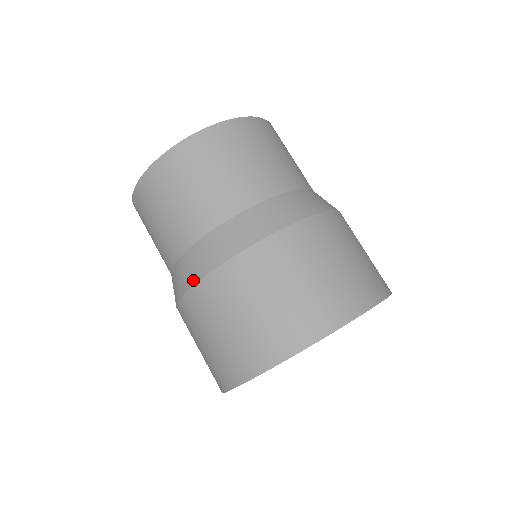
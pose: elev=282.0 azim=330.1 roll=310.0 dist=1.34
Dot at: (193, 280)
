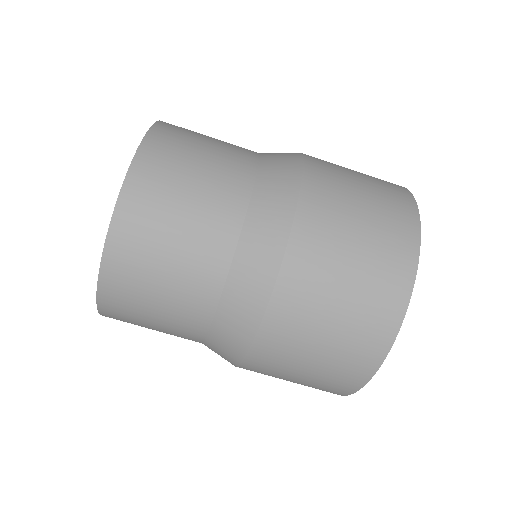
Dot at: (233, 363)
